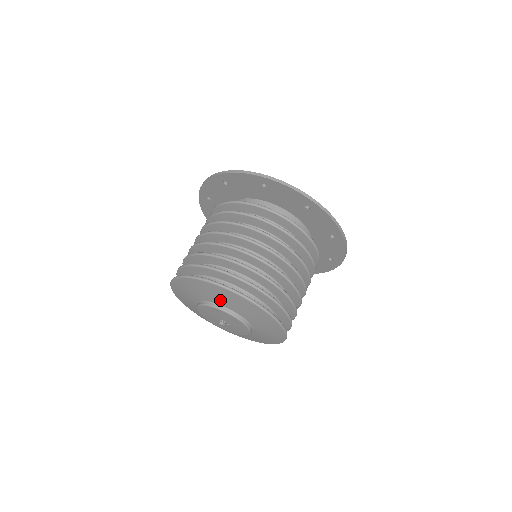
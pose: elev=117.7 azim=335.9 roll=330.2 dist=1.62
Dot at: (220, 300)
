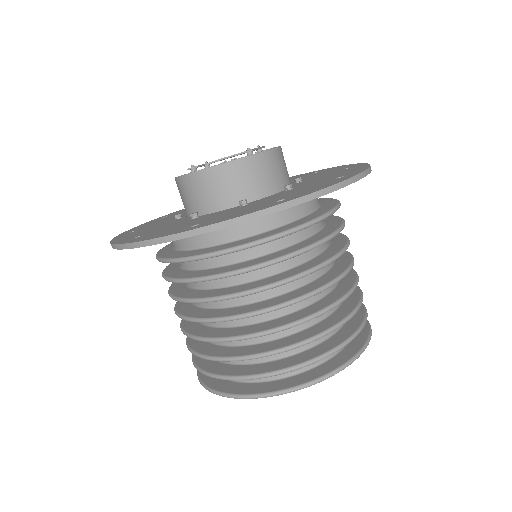
Dot at: occluded
